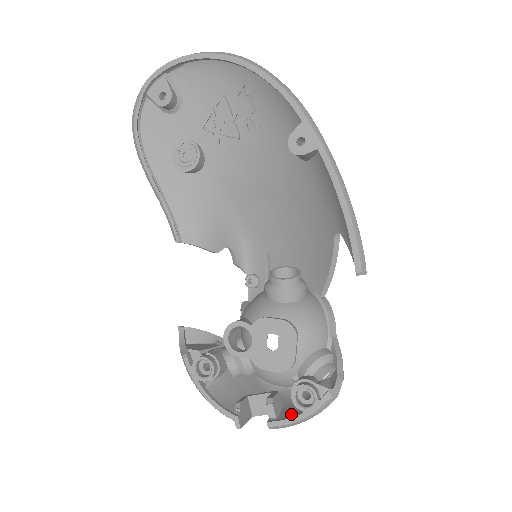
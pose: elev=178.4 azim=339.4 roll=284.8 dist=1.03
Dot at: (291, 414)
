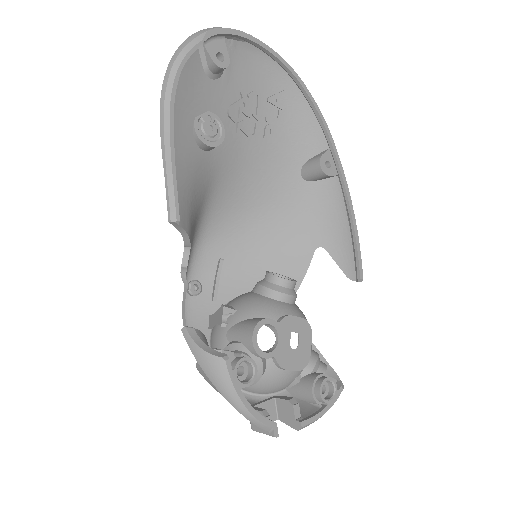
Dot at: (306, 412)
